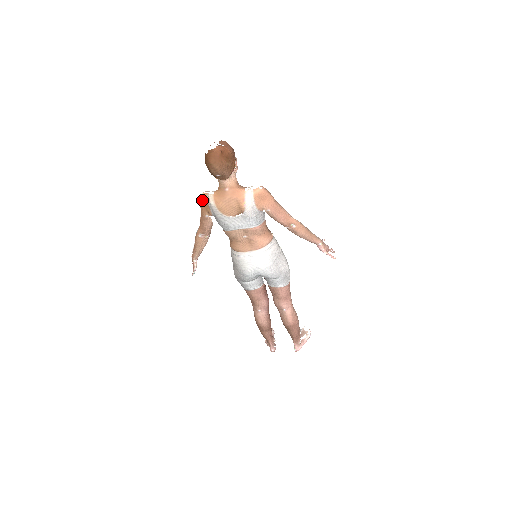
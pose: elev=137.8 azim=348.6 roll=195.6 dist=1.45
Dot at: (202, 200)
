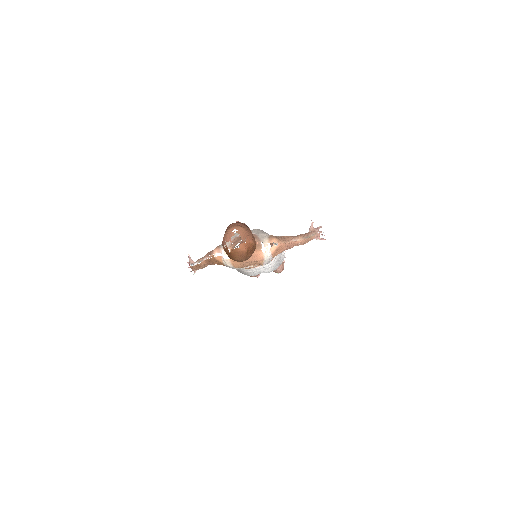
Dot at: (215, 260)
